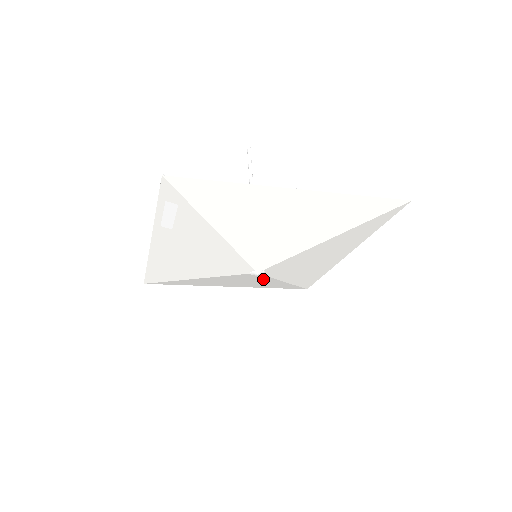
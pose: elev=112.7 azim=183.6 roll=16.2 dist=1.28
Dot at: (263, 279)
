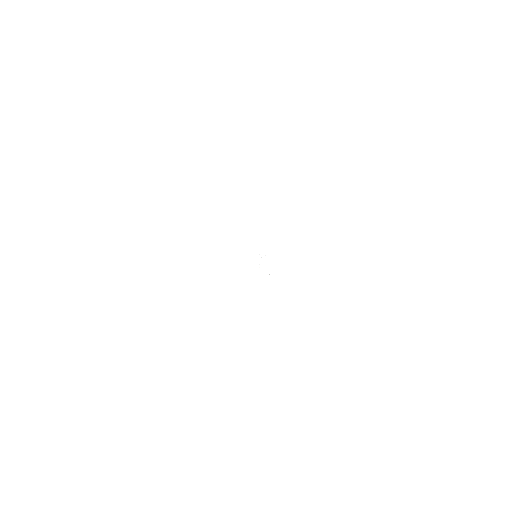
Dot at: (286, 274)
